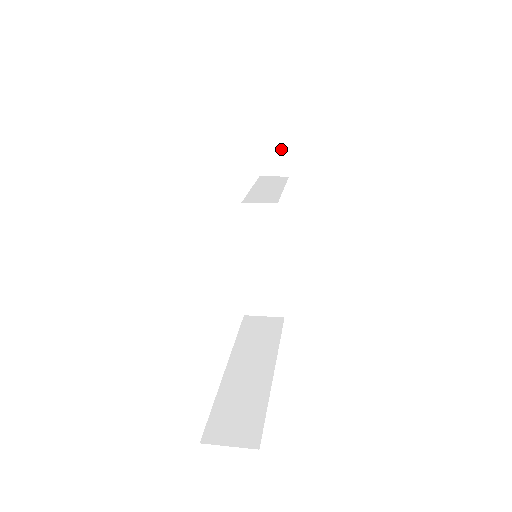
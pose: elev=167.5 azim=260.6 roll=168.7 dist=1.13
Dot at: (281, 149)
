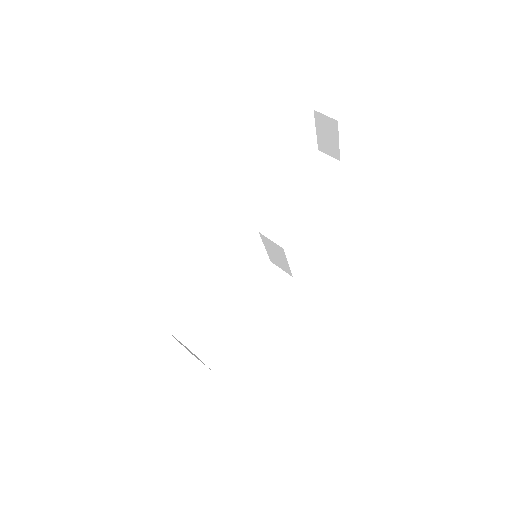
Dot at: (333, 140)
